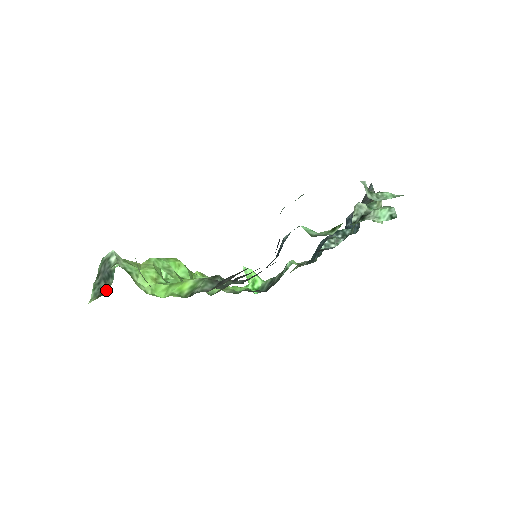
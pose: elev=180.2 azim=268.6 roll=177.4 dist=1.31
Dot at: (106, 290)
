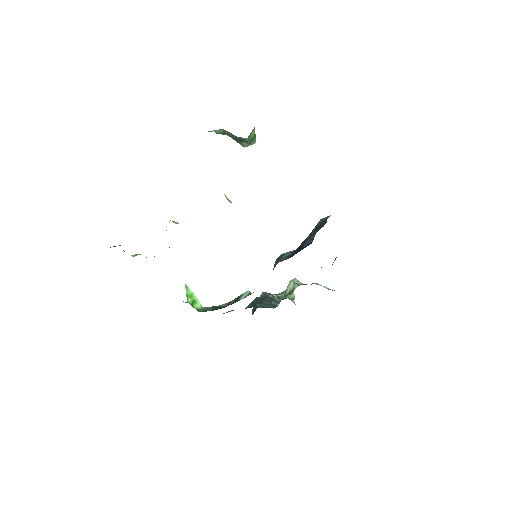
Dot at: (242, 145)
